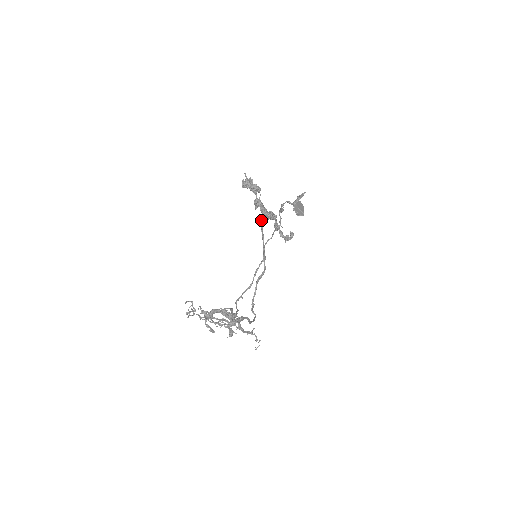
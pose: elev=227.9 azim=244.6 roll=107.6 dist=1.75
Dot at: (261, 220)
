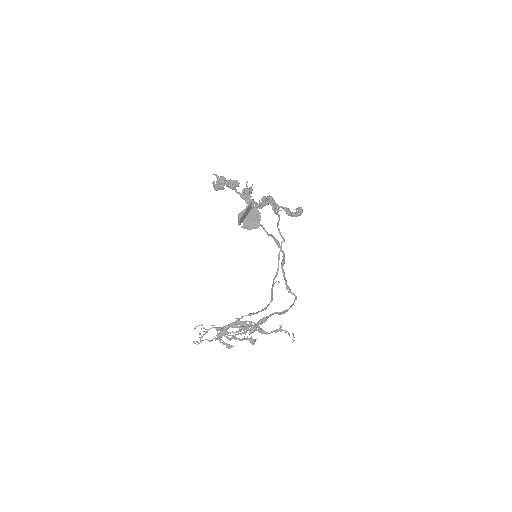
Dot at: occluded
